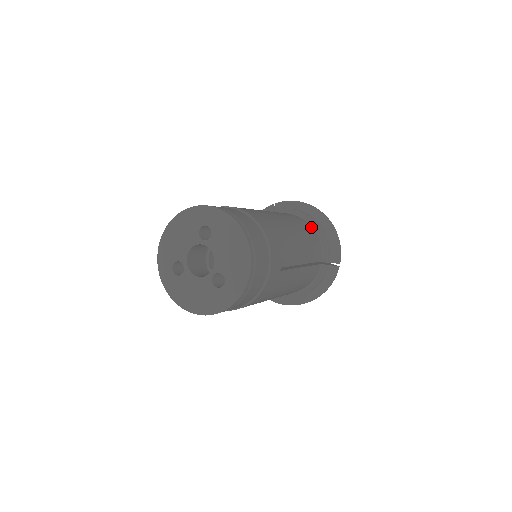
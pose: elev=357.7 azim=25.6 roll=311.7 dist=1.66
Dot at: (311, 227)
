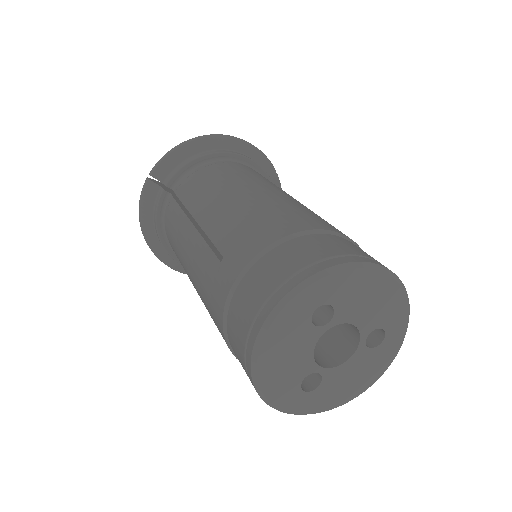
Dot at: (233, 163)
